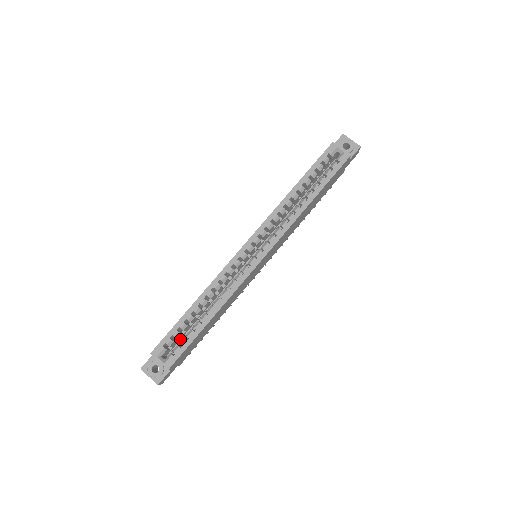
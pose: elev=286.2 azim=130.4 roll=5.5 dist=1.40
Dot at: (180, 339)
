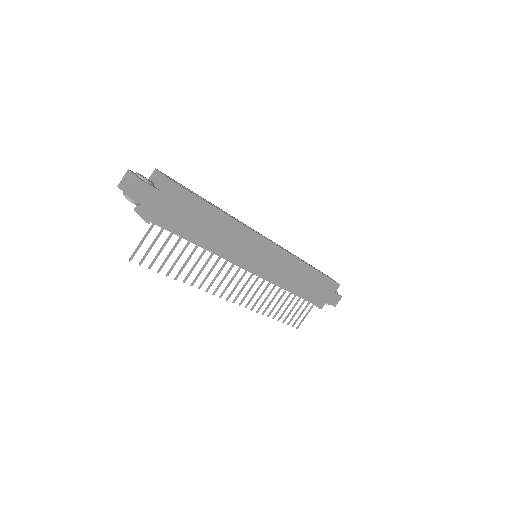
Dot at: occluded
